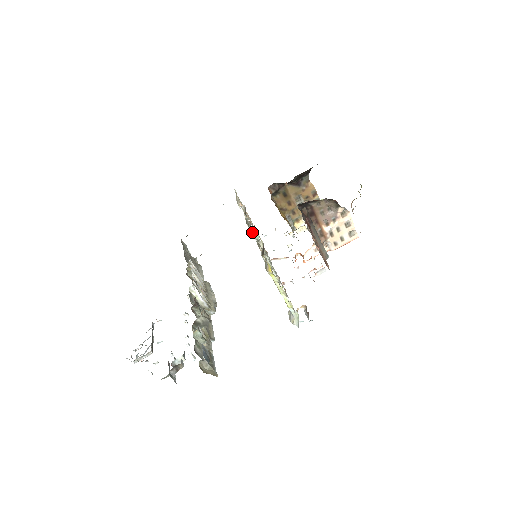
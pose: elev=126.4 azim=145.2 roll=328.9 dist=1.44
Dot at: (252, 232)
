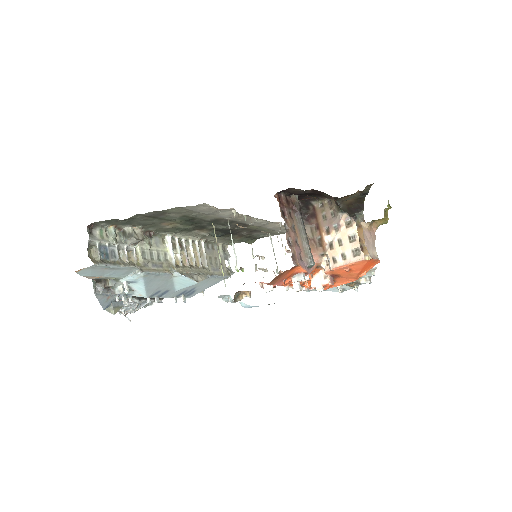
Dot at: occluded
